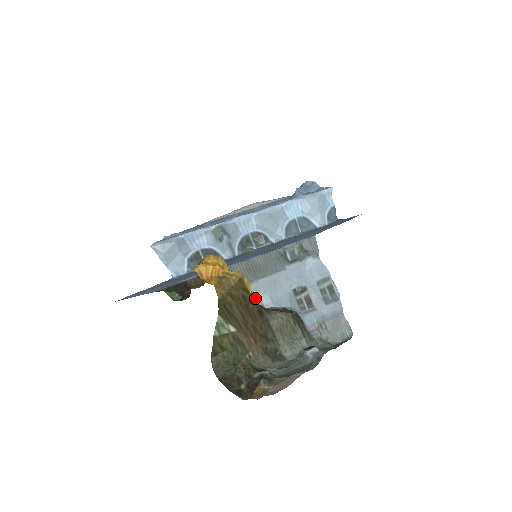
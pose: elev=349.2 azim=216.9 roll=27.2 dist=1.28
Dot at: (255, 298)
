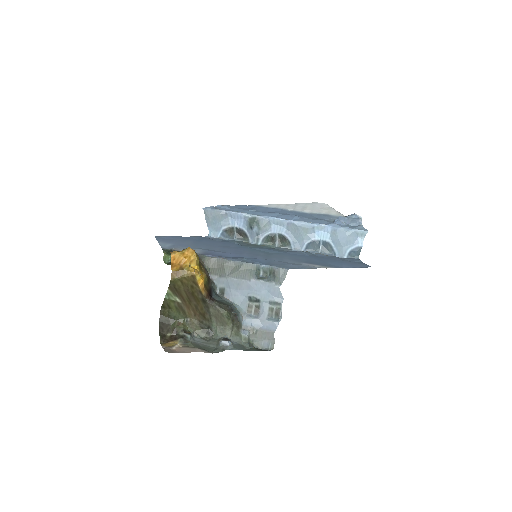
Dot at: (221, 287)
